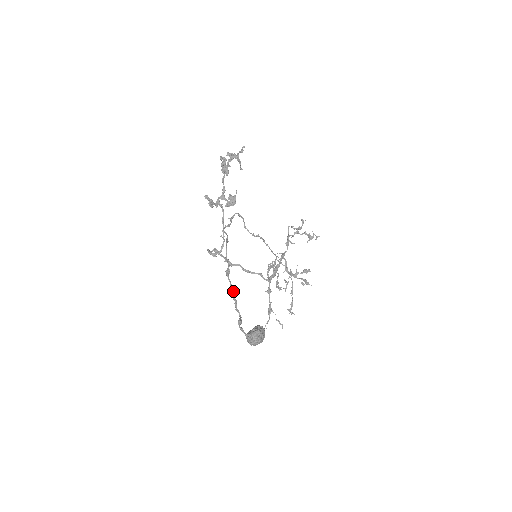
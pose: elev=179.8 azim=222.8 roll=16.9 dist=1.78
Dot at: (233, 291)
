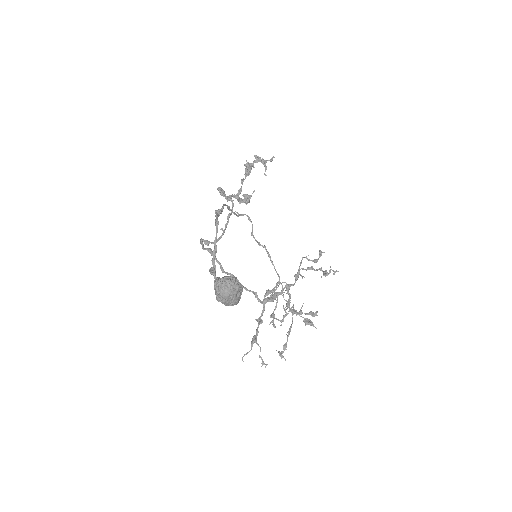
Dot at: (217, 229)
